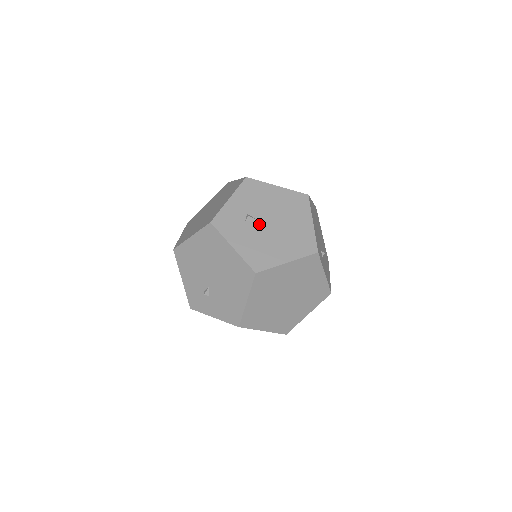
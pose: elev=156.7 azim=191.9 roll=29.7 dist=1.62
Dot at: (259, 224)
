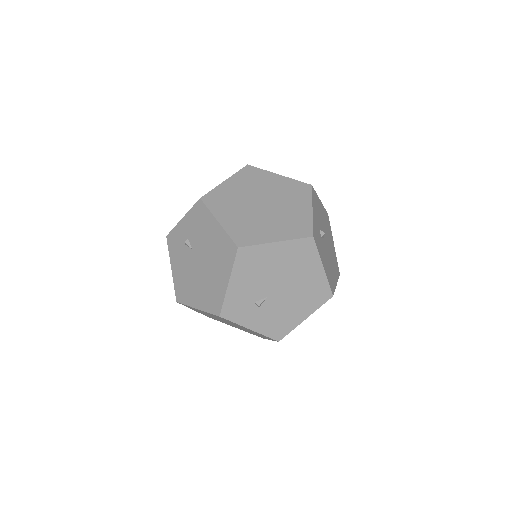
Dot at: (325, 242)
